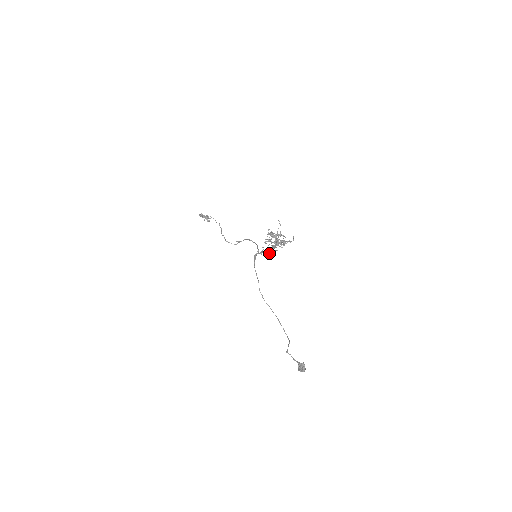
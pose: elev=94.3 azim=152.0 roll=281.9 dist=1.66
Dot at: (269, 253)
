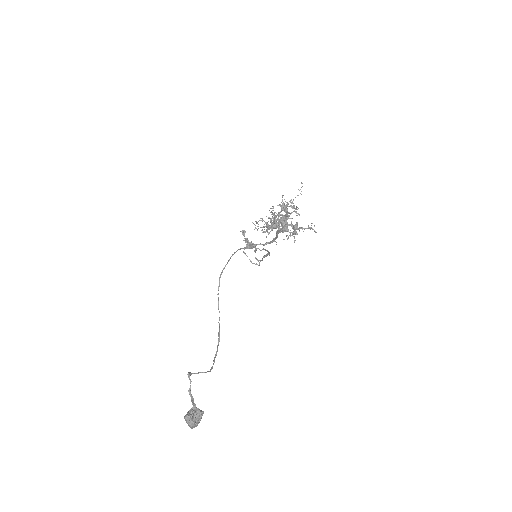
Dot at: occluded
